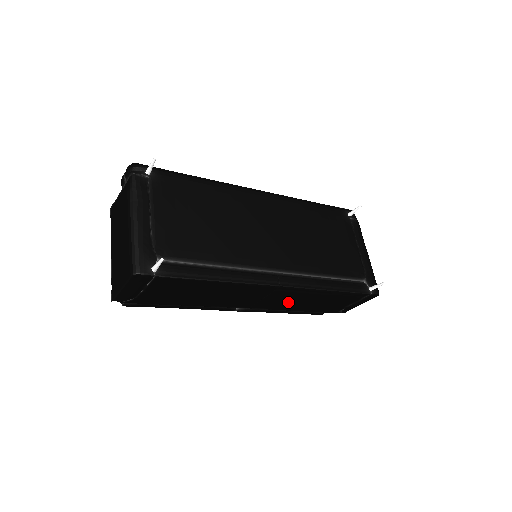
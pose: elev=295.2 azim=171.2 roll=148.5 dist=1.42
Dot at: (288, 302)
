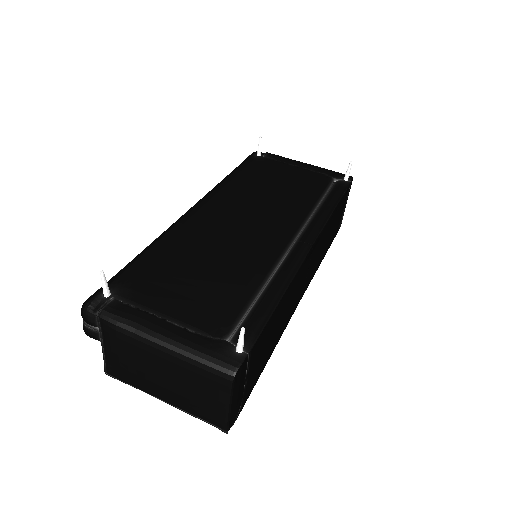
Dot at: (318, 257)
